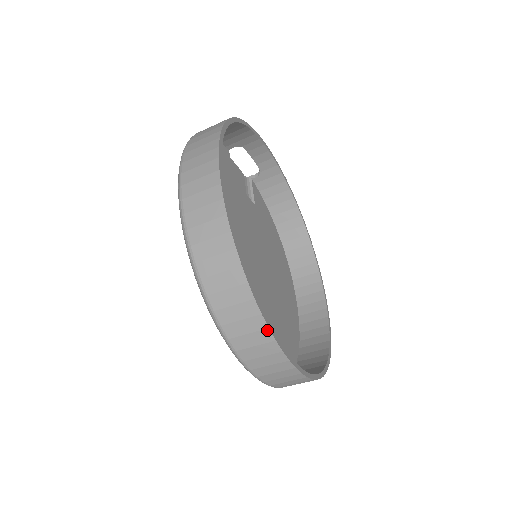
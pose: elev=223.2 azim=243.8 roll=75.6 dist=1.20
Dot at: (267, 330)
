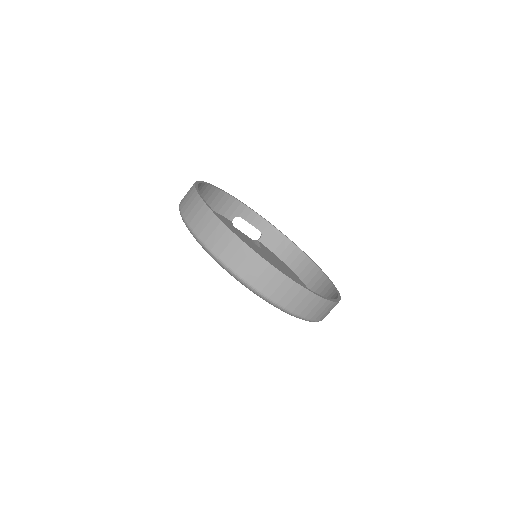
Dot at: (236, 237)
